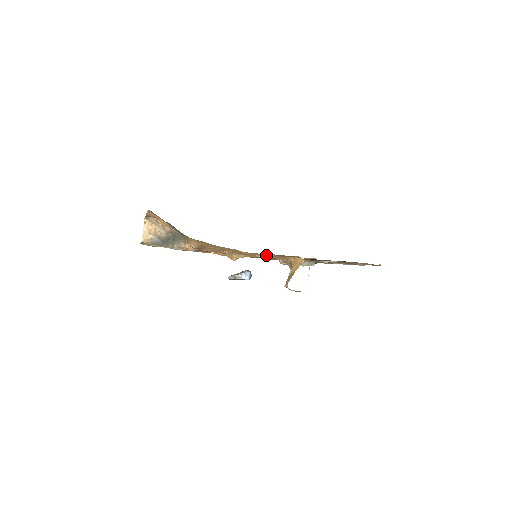
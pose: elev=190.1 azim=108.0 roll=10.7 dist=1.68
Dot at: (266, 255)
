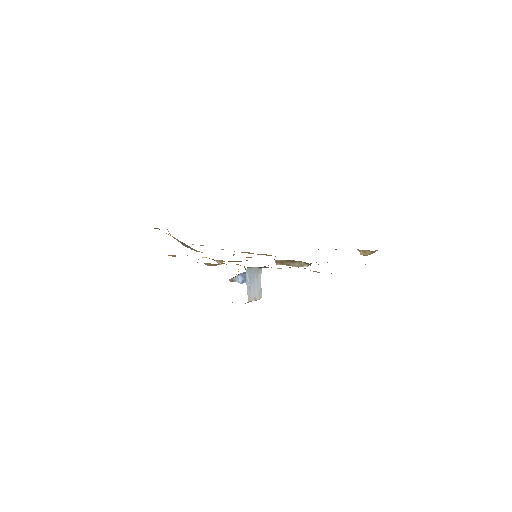
Dot at: (209, 264)
